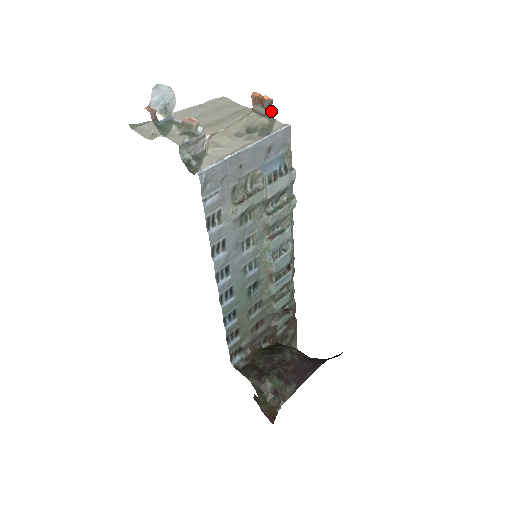
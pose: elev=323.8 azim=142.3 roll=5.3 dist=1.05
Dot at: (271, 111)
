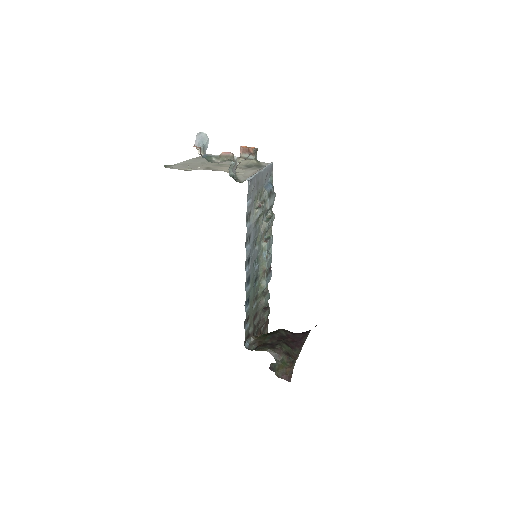
Dot at: (256, 156)
